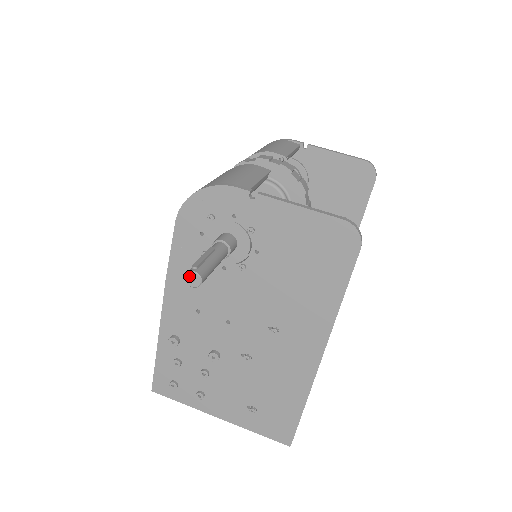
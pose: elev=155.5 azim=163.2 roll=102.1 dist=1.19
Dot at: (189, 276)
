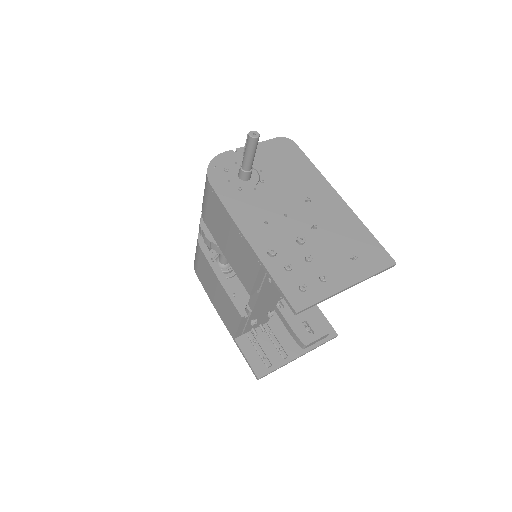
Dot at: (251, 134)
